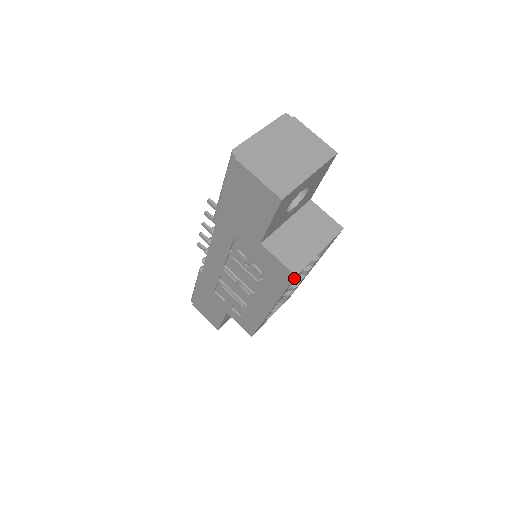
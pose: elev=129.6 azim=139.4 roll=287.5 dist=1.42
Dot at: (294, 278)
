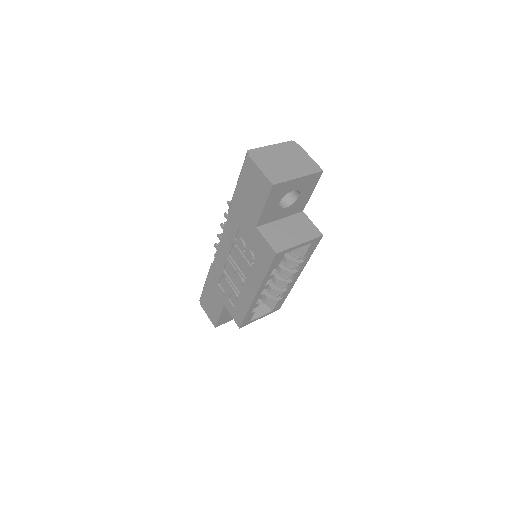
Dot at: (275, 257)
